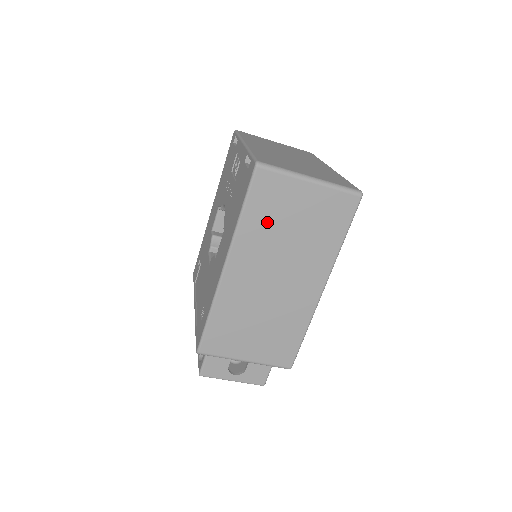
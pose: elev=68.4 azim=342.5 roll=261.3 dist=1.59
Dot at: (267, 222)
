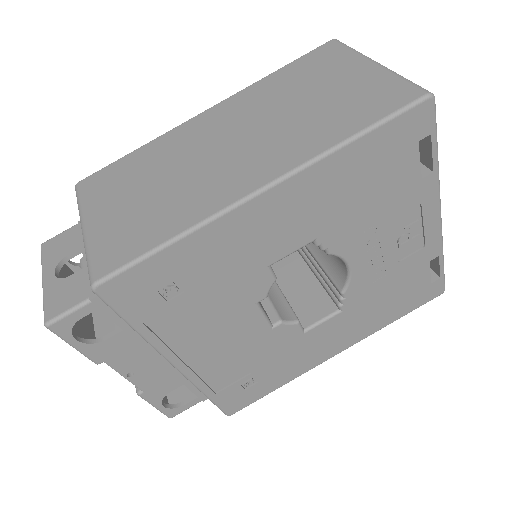
Dot at: (289, 85)
